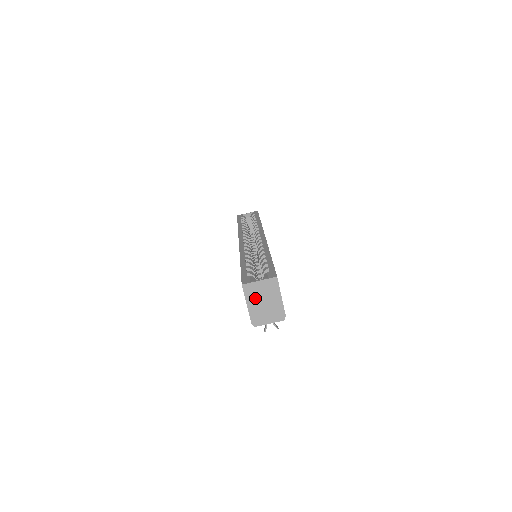
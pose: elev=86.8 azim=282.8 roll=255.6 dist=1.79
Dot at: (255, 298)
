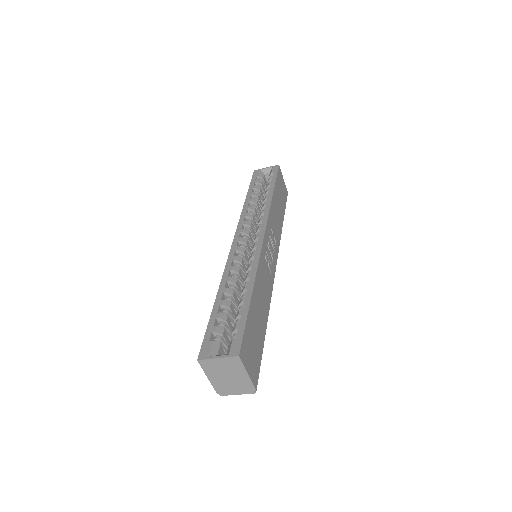
Dot at: (216, 372)
